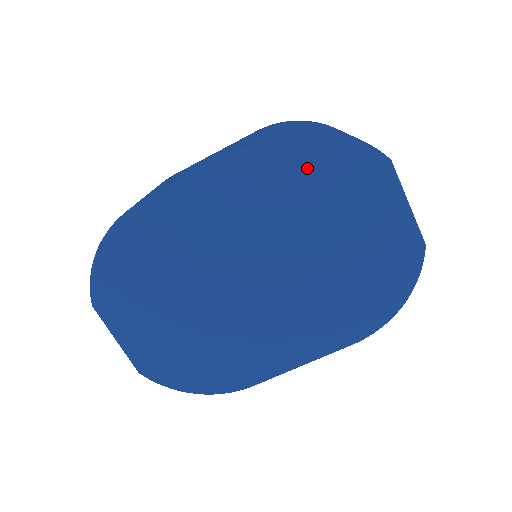
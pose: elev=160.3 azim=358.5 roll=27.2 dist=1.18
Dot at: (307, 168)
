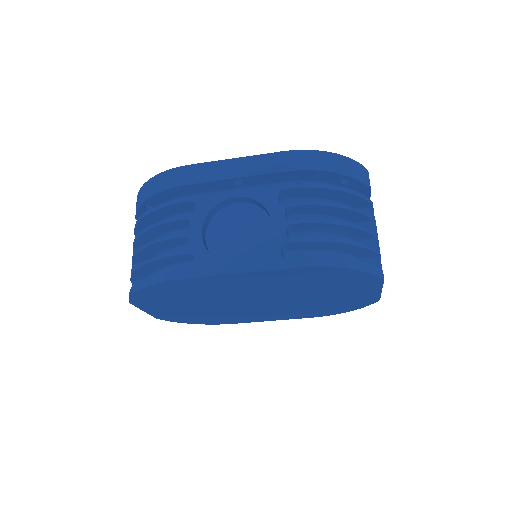
Dot at: (323, 278)
